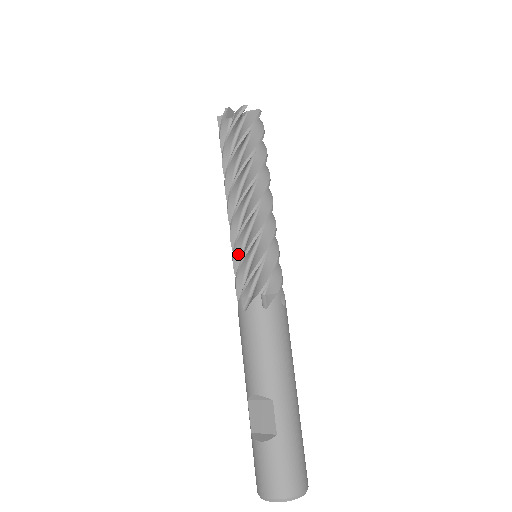
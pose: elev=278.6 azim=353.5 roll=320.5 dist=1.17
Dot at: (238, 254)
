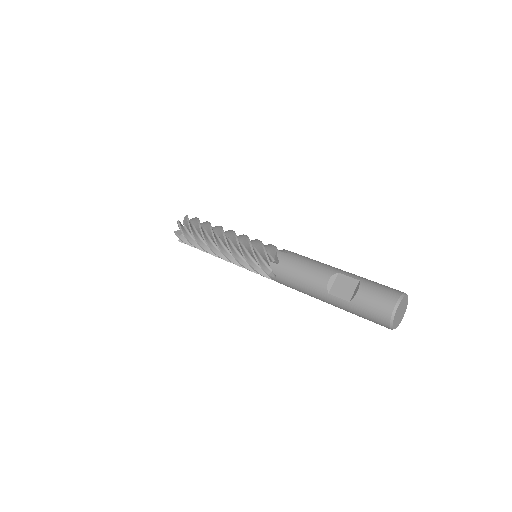
Dot at: (247, 256)
